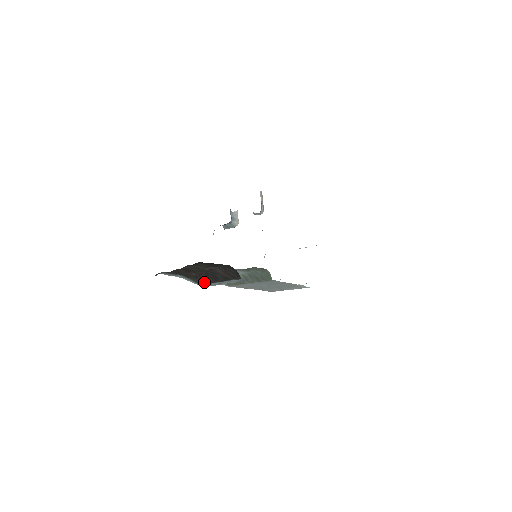
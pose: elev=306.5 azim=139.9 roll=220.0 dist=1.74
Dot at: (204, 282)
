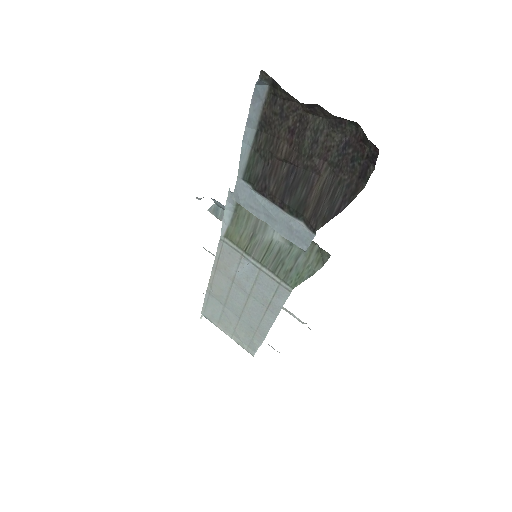
Dot at: (260, 180)
